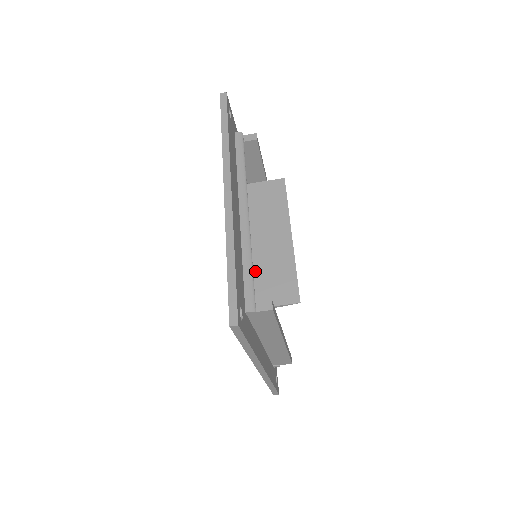
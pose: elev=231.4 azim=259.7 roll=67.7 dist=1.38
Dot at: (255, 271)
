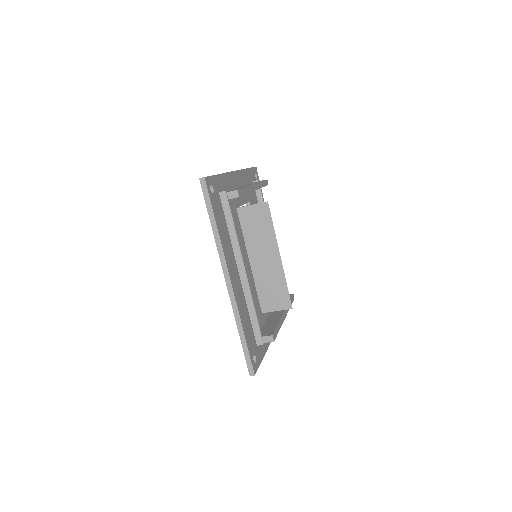
Dot at: (258, 286)
